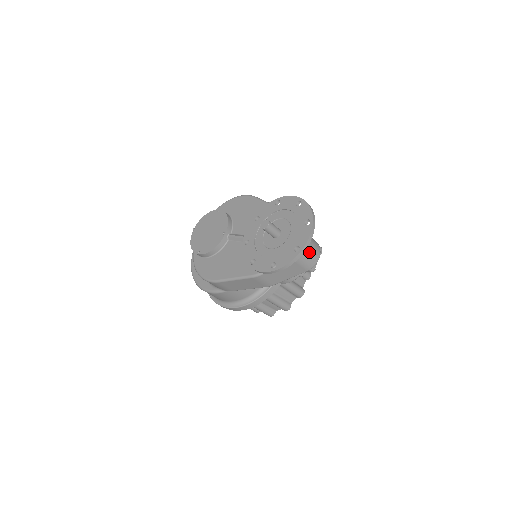
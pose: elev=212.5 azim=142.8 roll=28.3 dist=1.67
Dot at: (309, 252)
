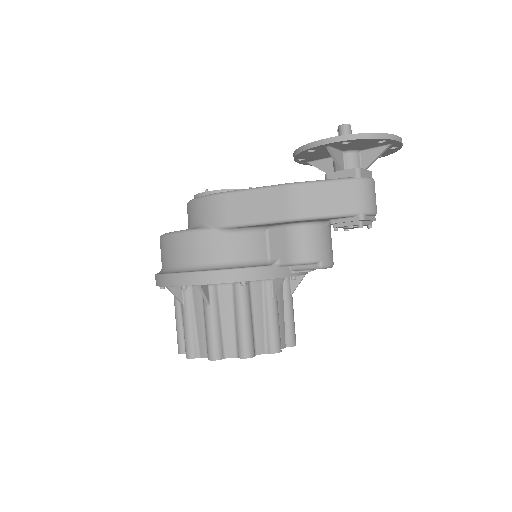
Dot at: (372, 189)
